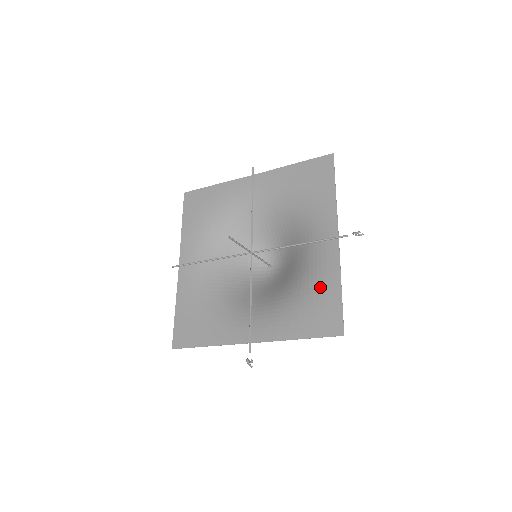
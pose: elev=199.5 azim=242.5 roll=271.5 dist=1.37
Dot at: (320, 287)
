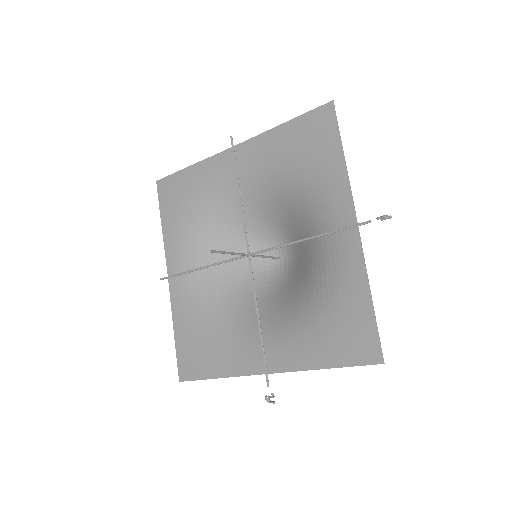
Dot at: (343, 297)
